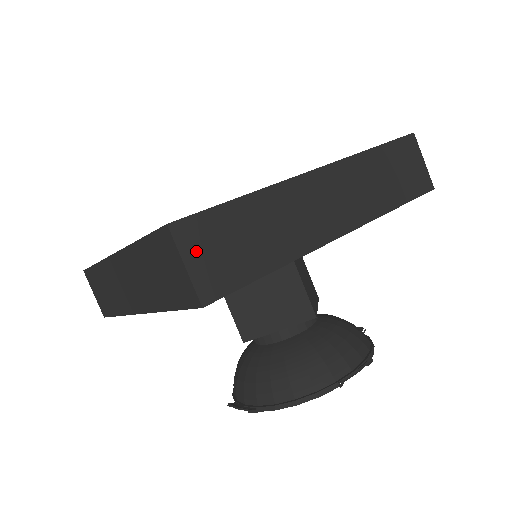
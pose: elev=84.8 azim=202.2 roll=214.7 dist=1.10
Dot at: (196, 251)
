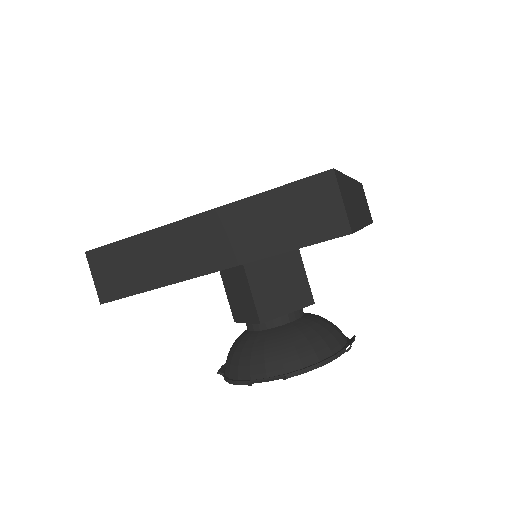
Dot at: (100, 270)
